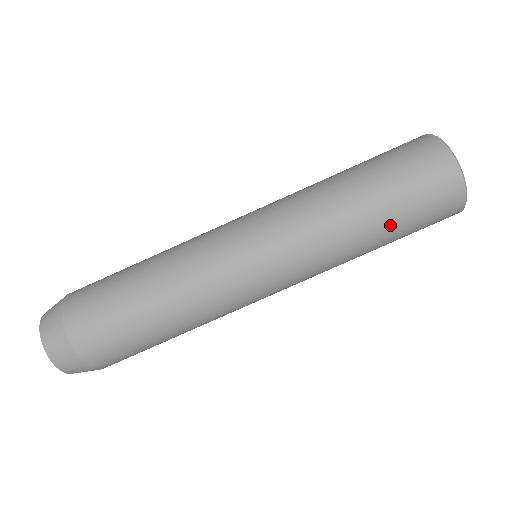
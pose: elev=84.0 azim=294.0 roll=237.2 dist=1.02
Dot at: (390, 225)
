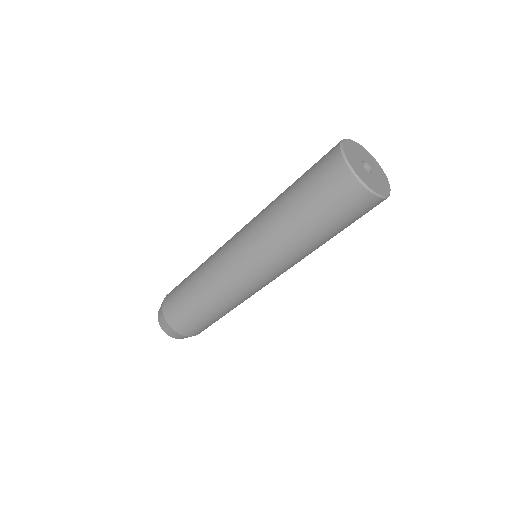
Dot at: occluded
